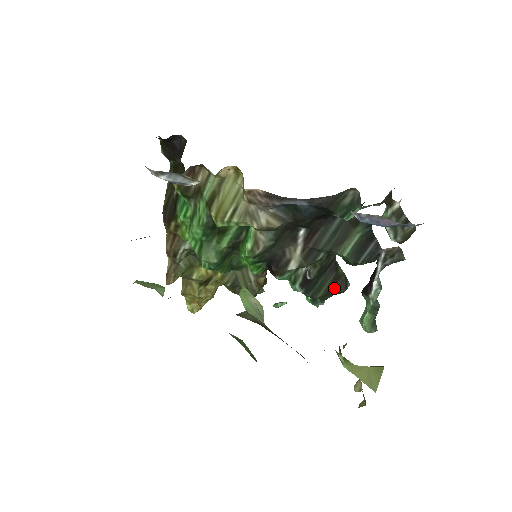
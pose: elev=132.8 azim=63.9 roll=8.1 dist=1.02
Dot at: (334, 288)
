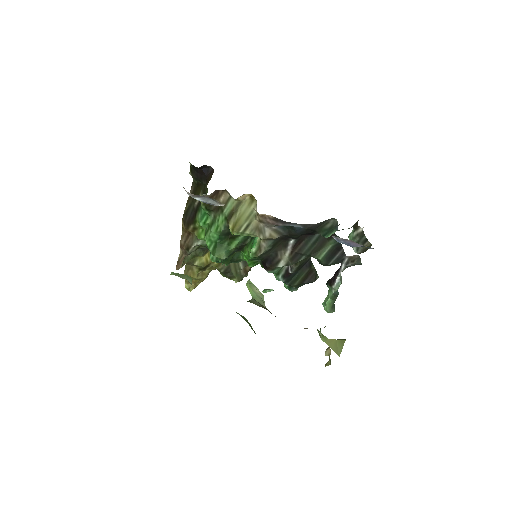
Dot at: (307, 279)
